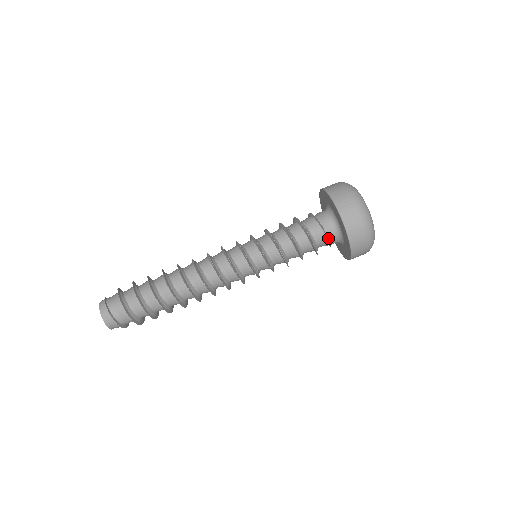
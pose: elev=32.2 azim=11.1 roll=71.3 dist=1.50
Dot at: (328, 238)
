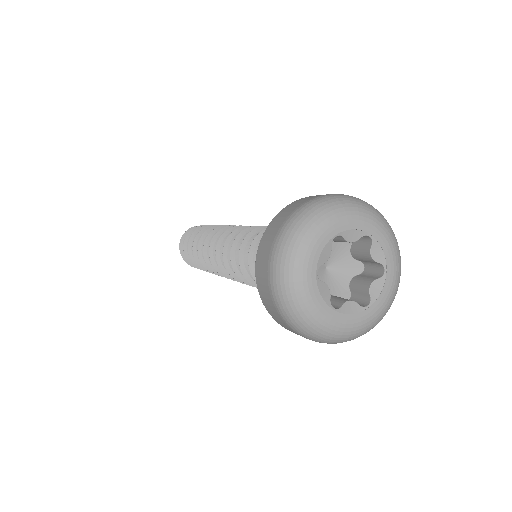
Dot at: occluded
